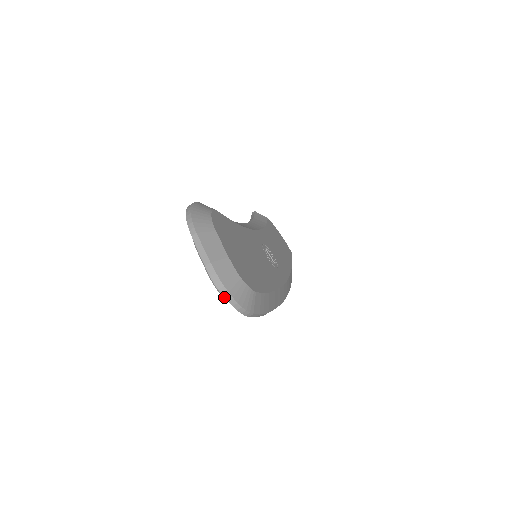
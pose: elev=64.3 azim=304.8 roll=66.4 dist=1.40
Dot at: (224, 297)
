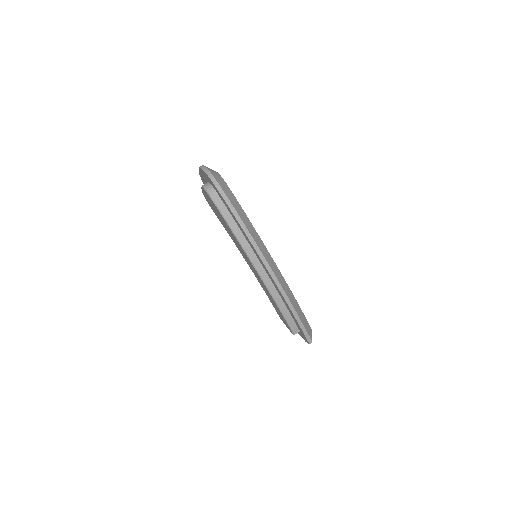
Dot at: (206, 192)
